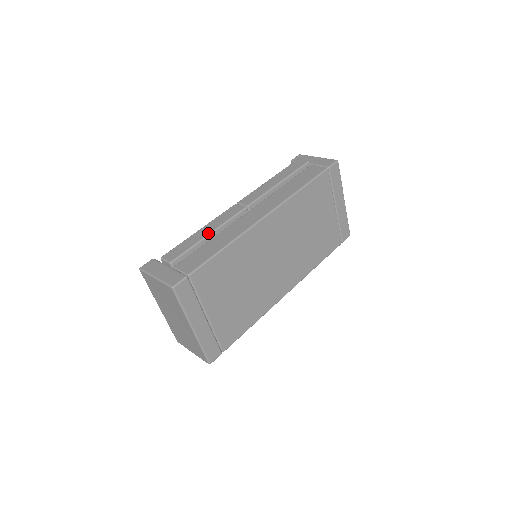
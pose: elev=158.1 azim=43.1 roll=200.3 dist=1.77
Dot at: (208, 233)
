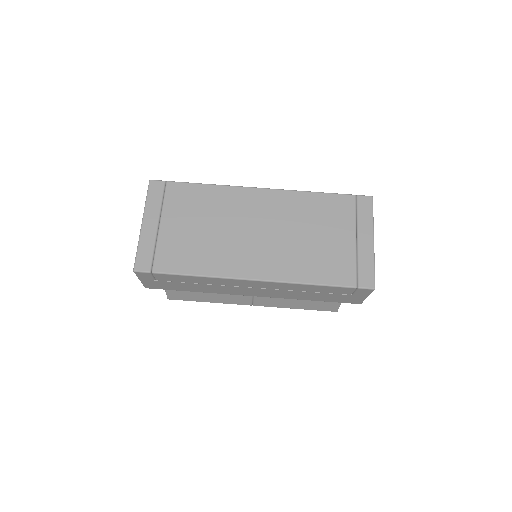
Dot at: occluded
